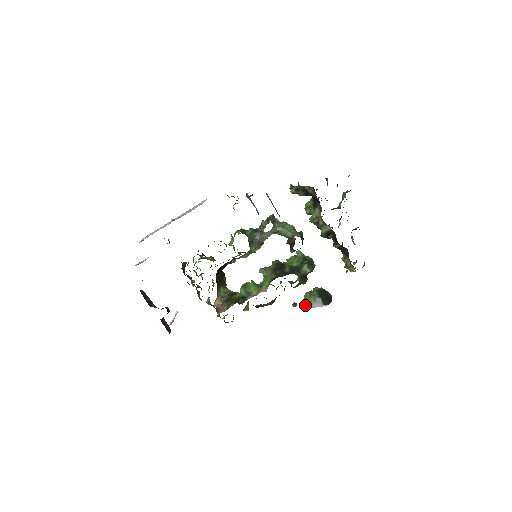
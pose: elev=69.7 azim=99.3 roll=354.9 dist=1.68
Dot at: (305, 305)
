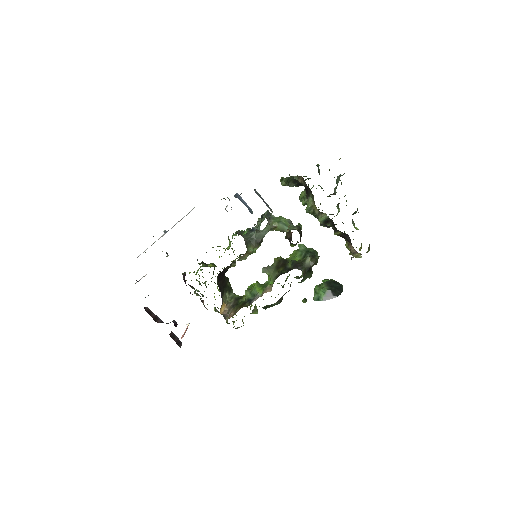
Dot at: (315, 299)
